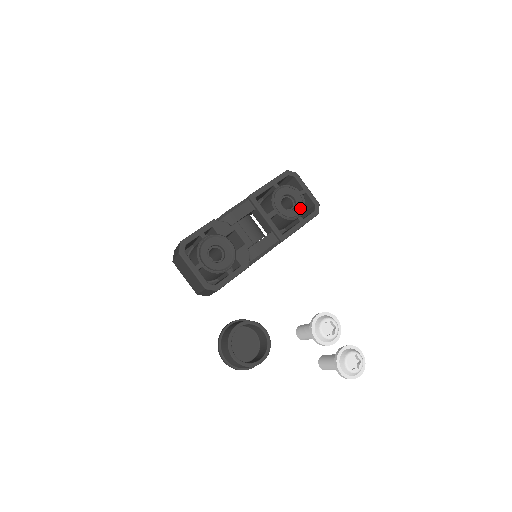
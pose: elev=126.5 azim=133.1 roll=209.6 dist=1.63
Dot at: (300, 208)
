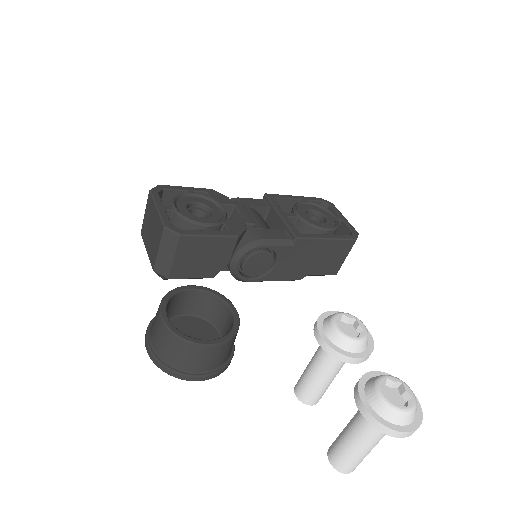
Dot at: (330, 225)
